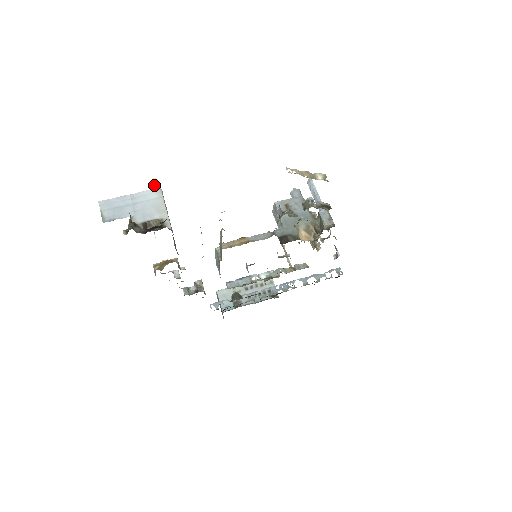
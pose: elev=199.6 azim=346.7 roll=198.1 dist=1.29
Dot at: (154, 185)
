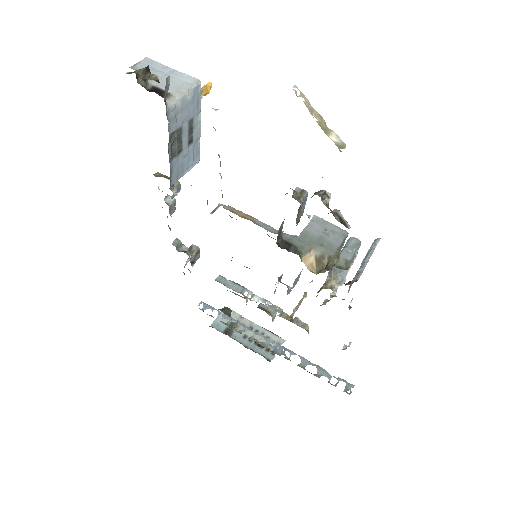
Dot at: (204, 85)
